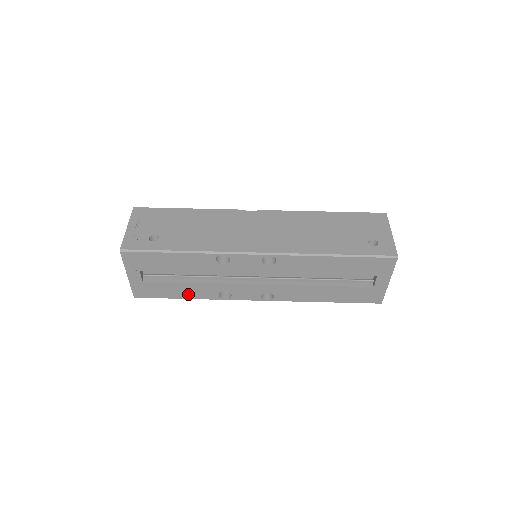
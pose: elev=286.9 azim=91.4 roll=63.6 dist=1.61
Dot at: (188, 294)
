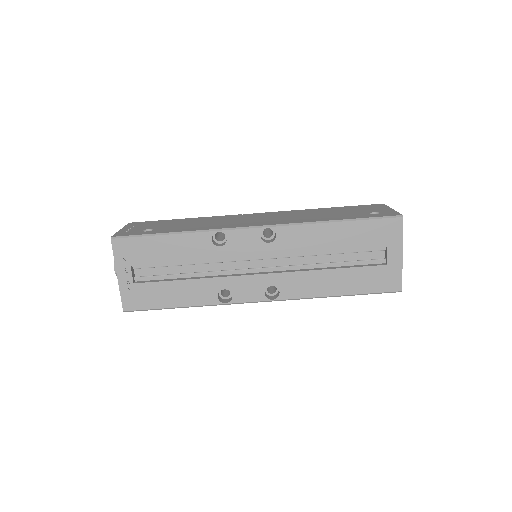
Dot at: (184, 299)
